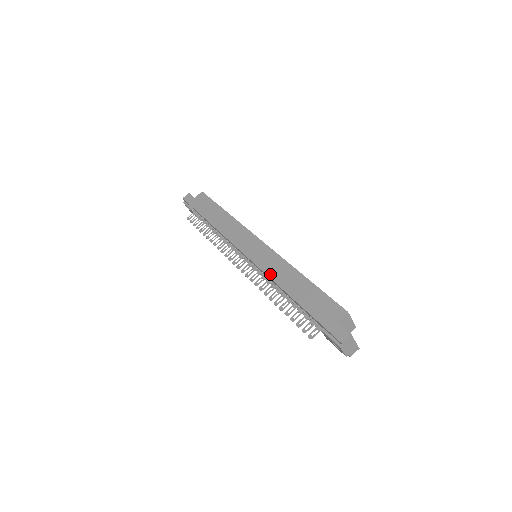
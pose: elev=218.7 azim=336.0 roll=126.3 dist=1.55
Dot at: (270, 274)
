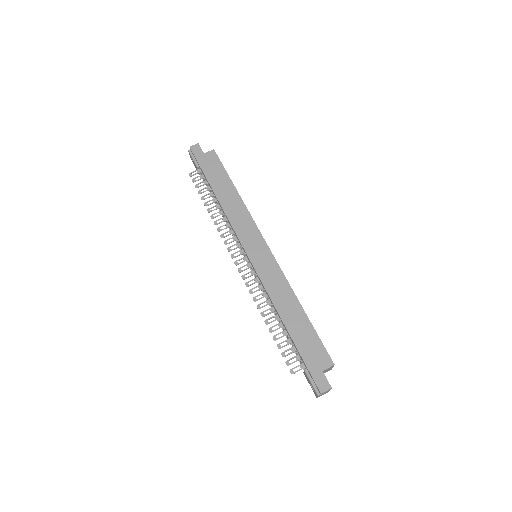
Dot at: (269, 291)
